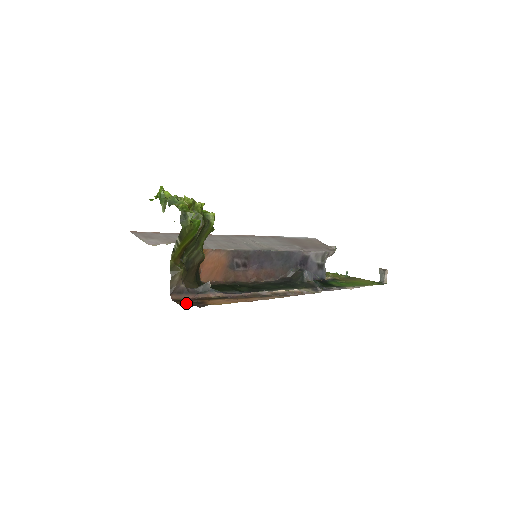
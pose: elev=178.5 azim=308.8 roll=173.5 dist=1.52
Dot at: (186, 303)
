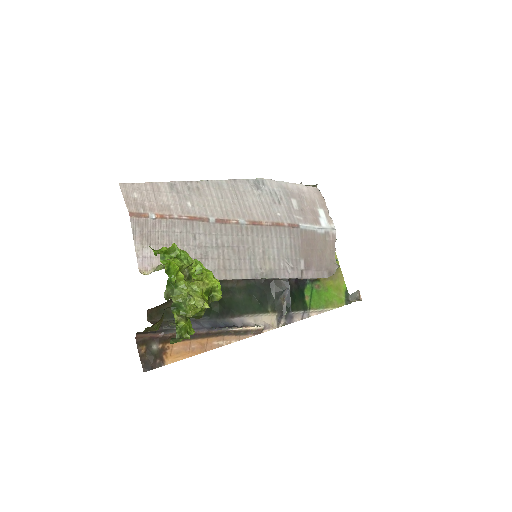
Dot at: (146, 352)
